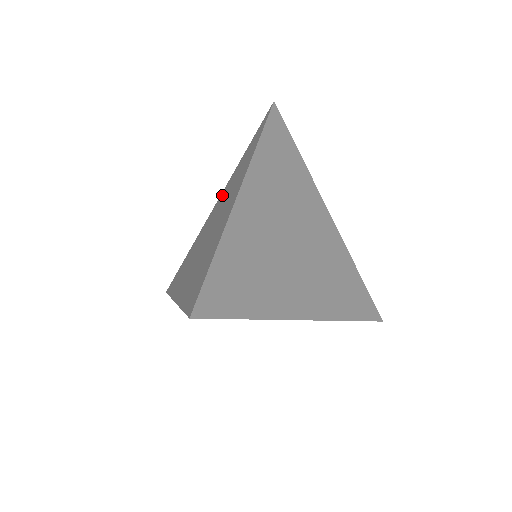
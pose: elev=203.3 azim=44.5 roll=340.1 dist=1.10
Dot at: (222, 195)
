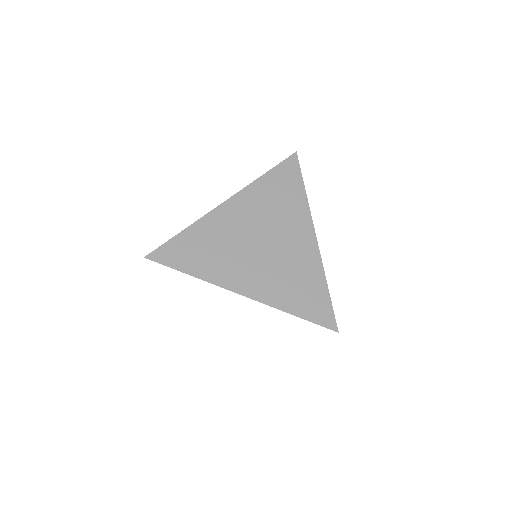
Dot at: occluded
